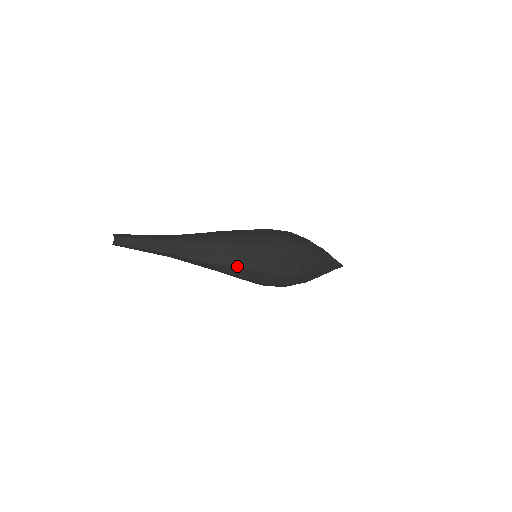
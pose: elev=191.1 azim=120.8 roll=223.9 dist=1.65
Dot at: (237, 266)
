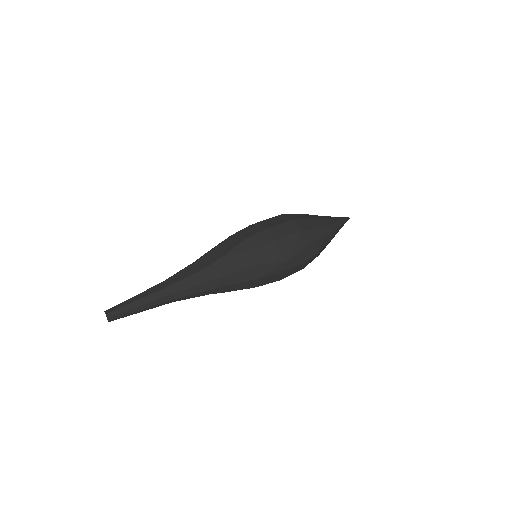
Dot at: occluded
